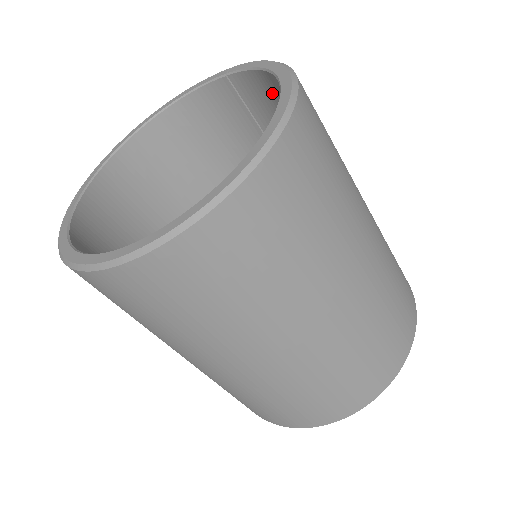
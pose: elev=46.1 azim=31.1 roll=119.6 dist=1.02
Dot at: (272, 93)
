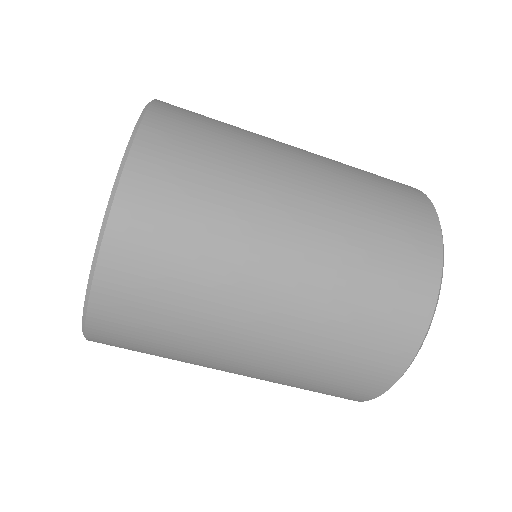
Dot at: occluded
